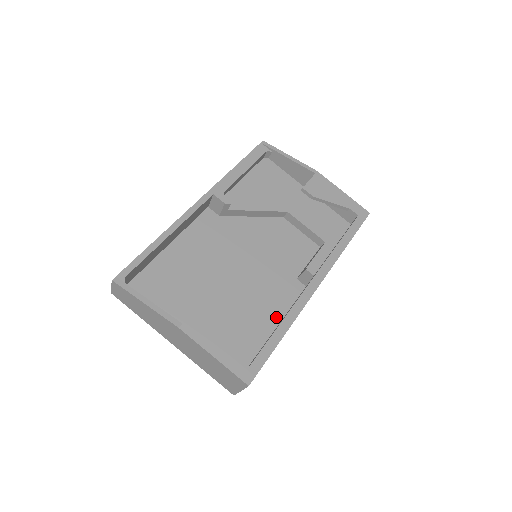
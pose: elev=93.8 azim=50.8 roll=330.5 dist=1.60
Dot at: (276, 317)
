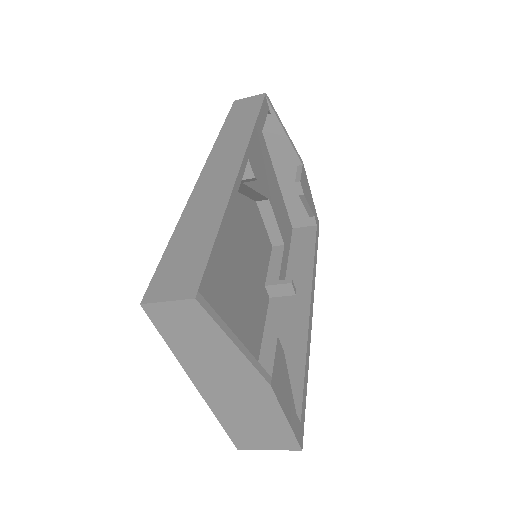
Dot at: (258, 337)
